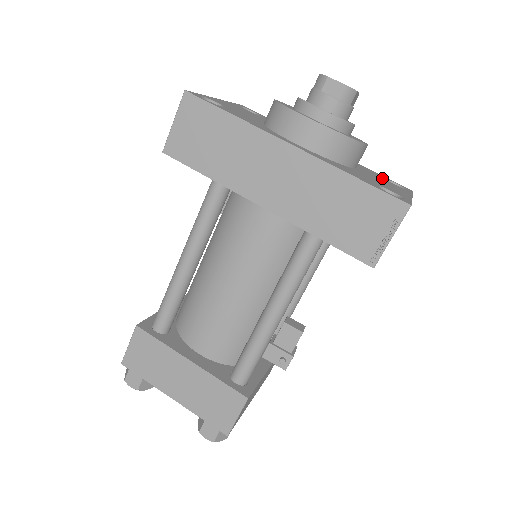
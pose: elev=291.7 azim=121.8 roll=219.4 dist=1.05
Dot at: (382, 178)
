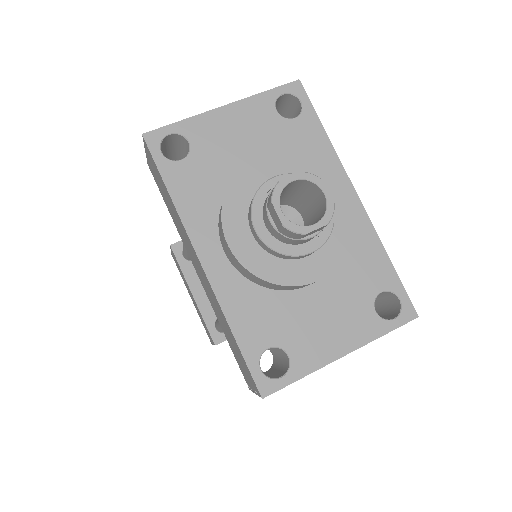
Dot at: (364, 295)
